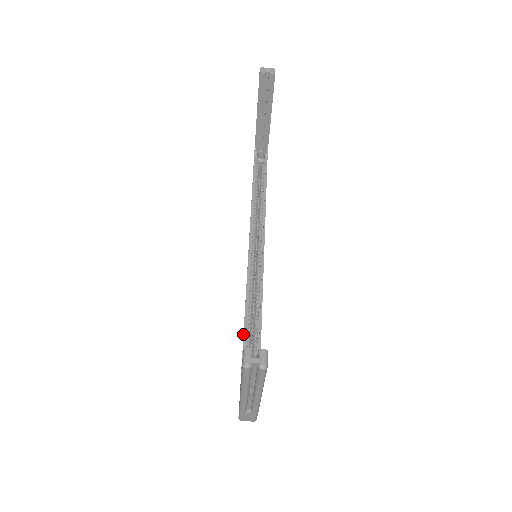
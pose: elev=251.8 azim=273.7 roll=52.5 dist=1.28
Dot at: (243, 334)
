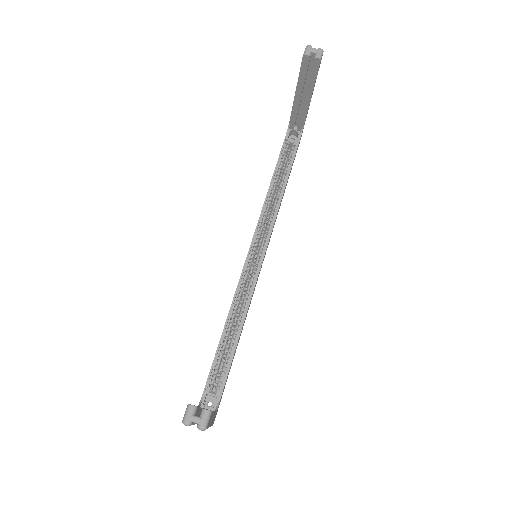
Dot at: occluded
